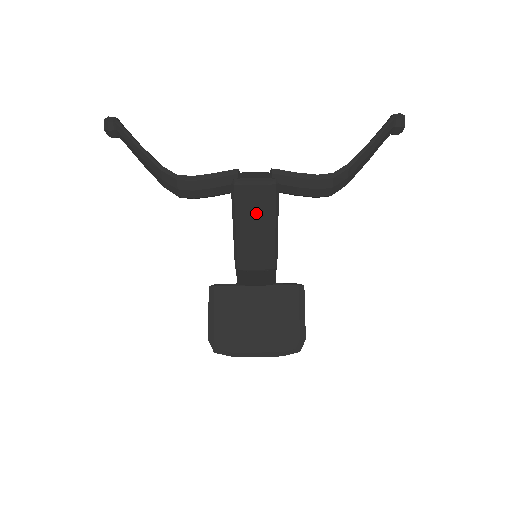
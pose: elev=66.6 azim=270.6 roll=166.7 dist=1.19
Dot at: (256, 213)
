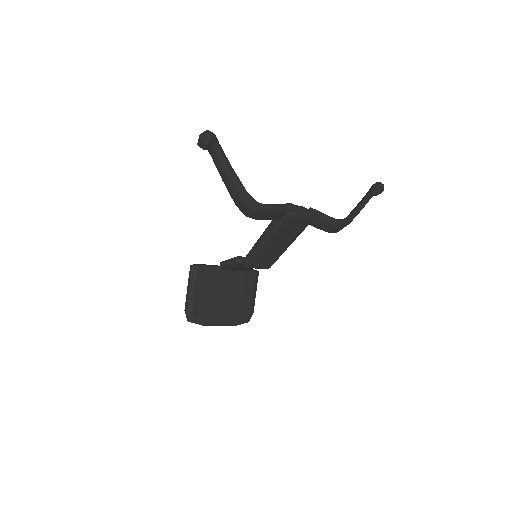
Dot at: (287, 235)
